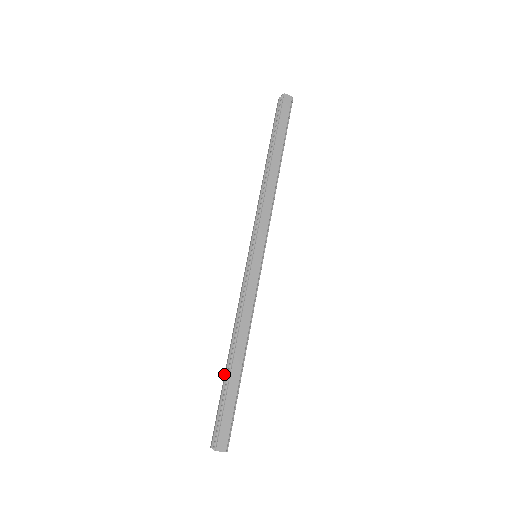
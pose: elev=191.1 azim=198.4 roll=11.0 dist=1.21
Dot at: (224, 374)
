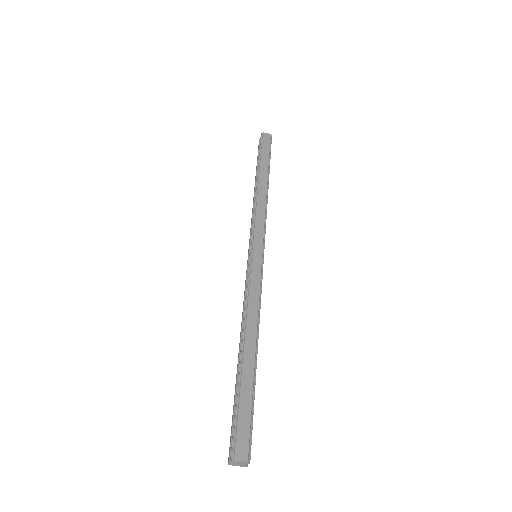
Dot at: (236, 375)
